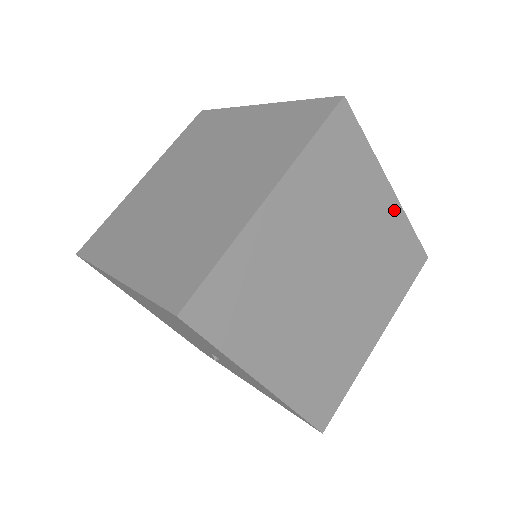
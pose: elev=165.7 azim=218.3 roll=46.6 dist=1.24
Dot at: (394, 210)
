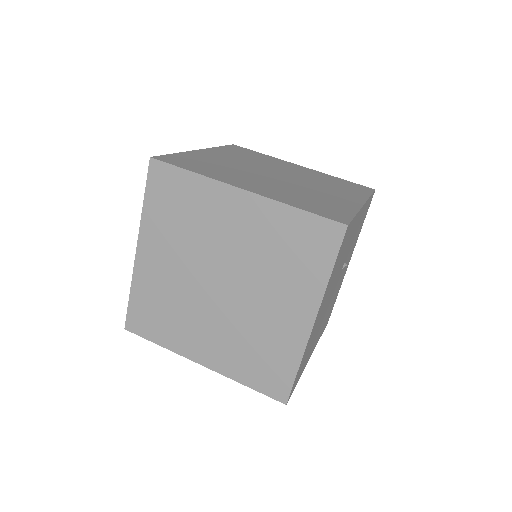
Dot at: (300, 334)
